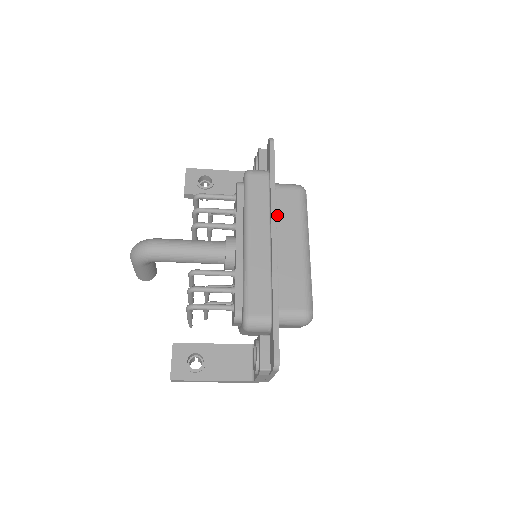
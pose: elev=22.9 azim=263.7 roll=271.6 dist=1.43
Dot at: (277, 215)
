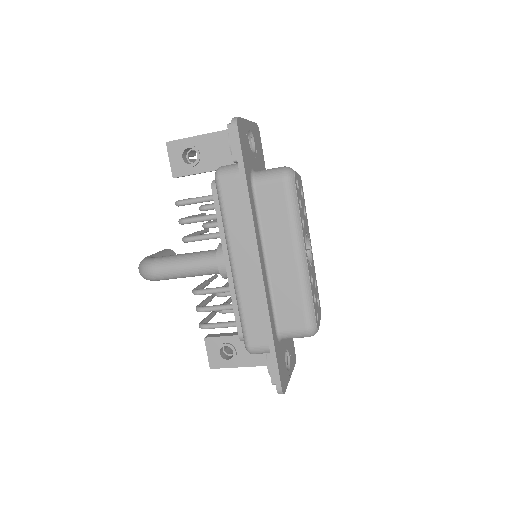
Dot at: (262, 223)
